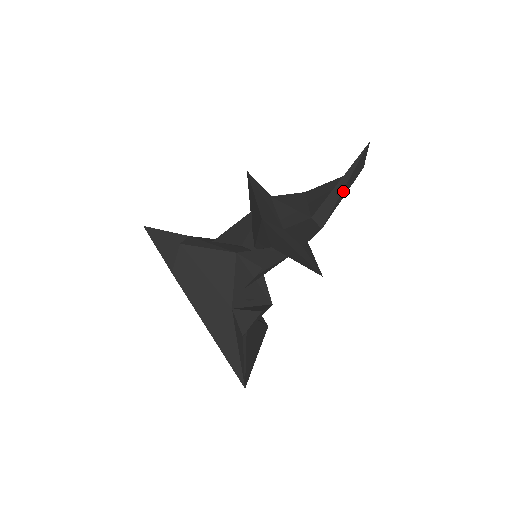
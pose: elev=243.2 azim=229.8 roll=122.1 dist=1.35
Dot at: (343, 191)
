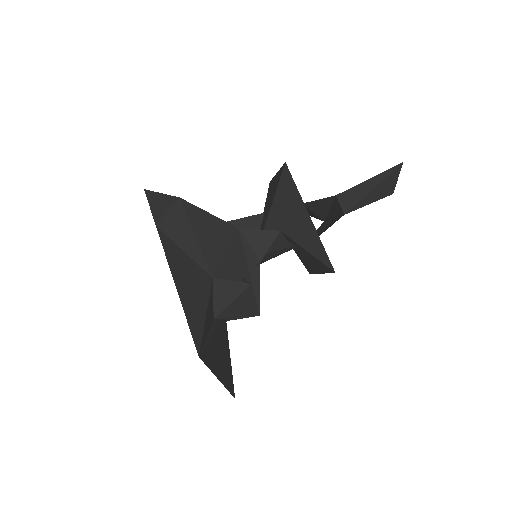
Dot at: (372, 192)
